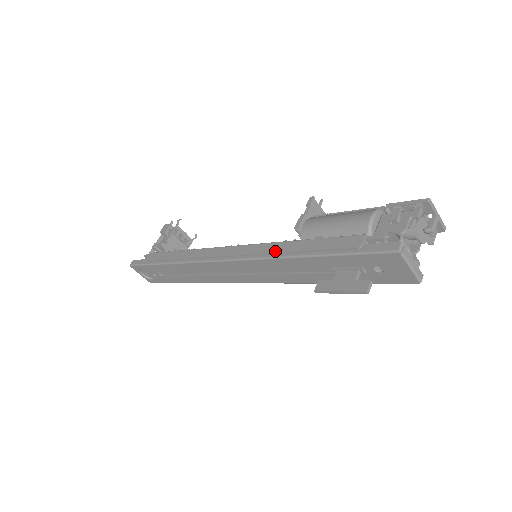
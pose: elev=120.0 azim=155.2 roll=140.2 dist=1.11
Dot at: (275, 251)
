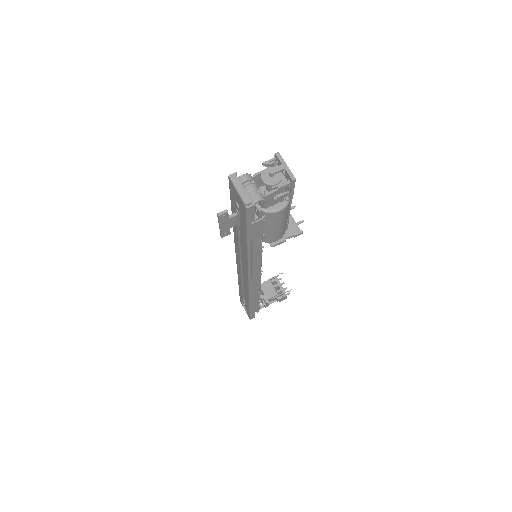
Dot at: occluded
